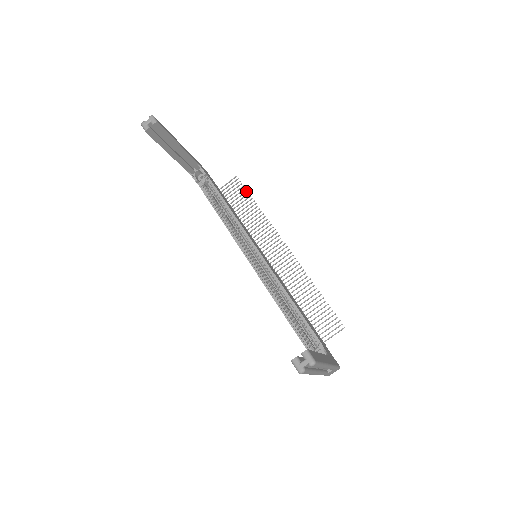
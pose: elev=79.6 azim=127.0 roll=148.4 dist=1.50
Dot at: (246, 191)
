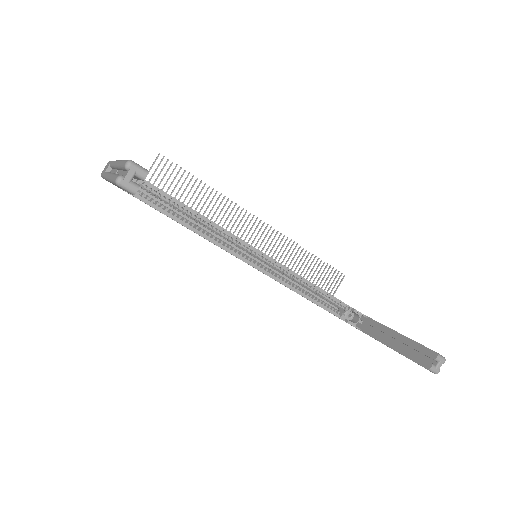
Dot at: (184, 172)
